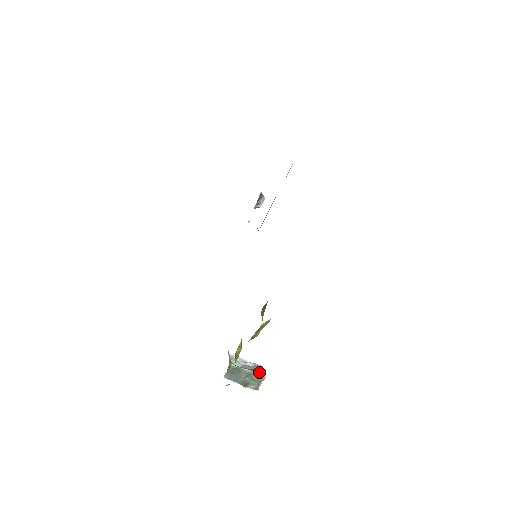
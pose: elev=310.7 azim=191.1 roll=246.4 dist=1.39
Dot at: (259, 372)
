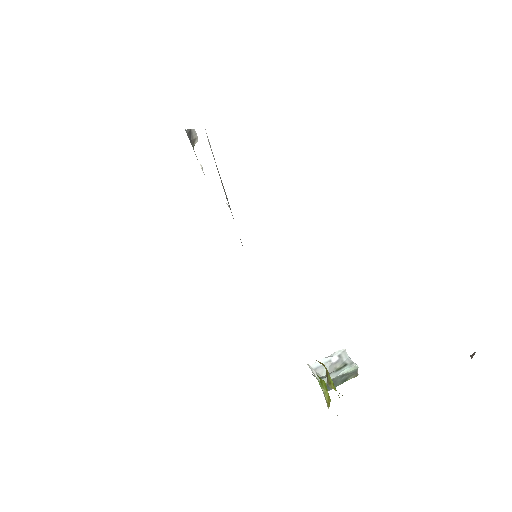
Dot at: (349, 365)
